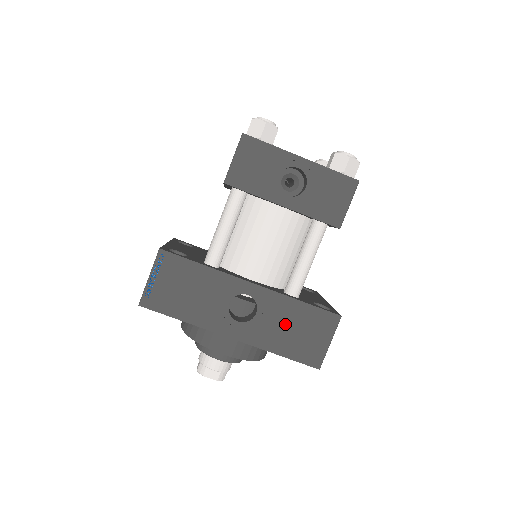
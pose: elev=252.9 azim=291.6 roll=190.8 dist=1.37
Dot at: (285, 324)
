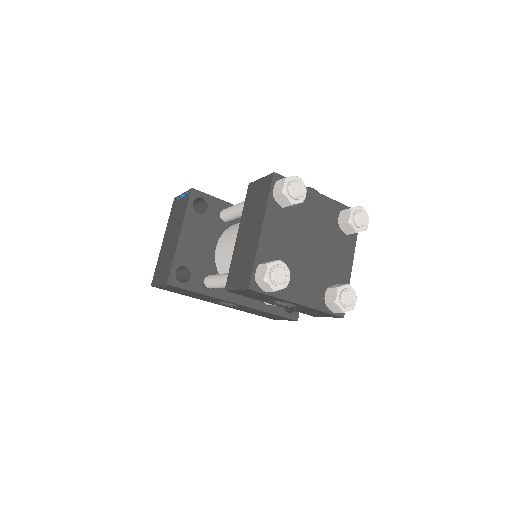
Dot at: (256, 312)
